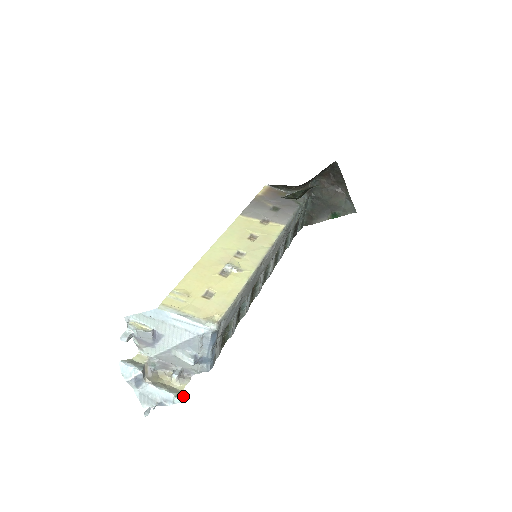
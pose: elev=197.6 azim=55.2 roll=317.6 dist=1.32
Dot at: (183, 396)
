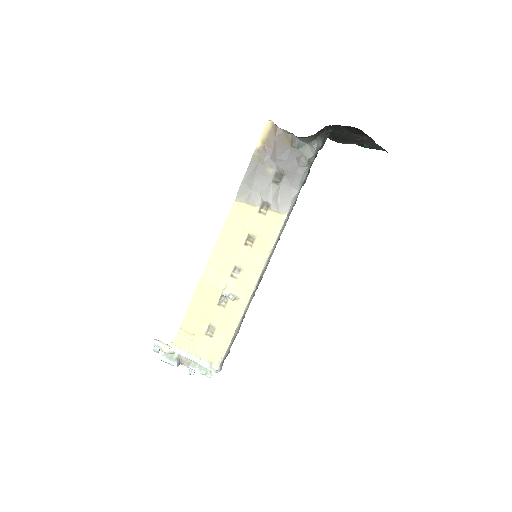
Dot at: (211, 373)
